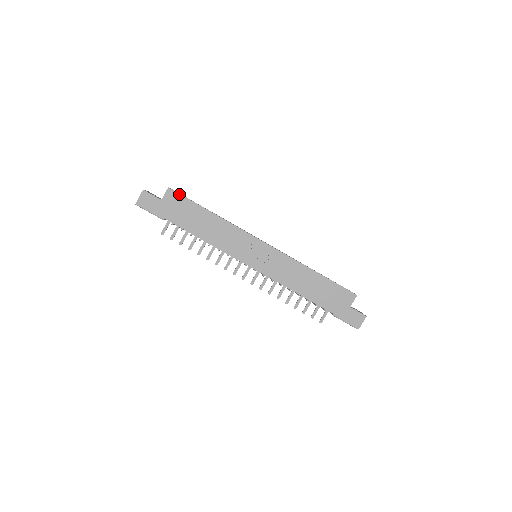
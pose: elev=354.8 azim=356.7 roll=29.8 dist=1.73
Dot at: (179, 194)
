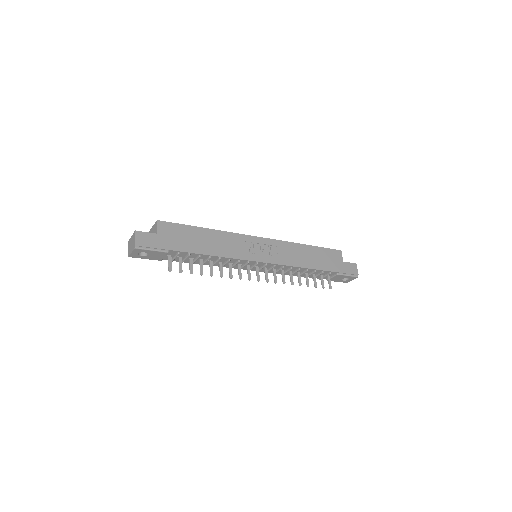
Dot at: (170, 223)
